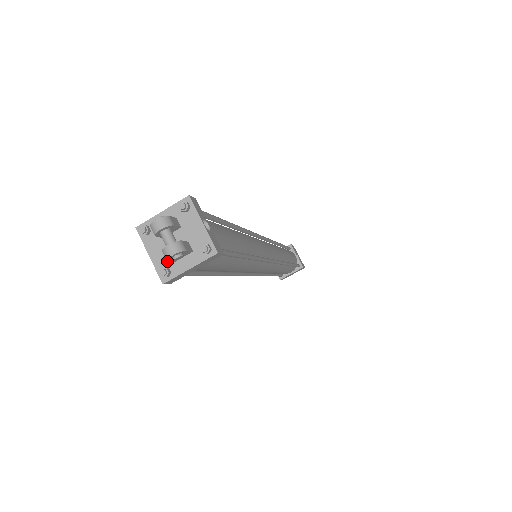
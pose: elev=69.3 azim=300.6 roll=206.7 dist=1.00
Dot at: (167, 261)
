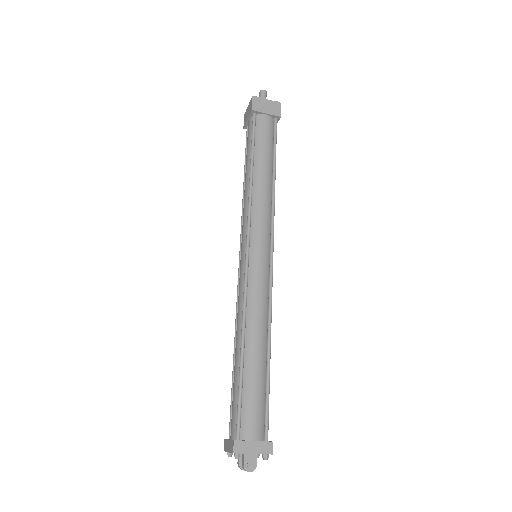
Dot at: occluded
